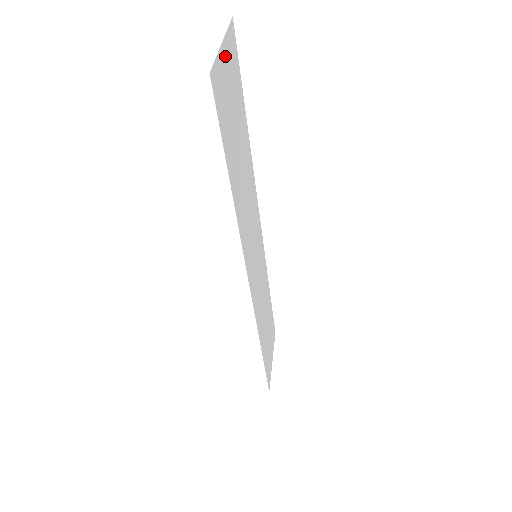
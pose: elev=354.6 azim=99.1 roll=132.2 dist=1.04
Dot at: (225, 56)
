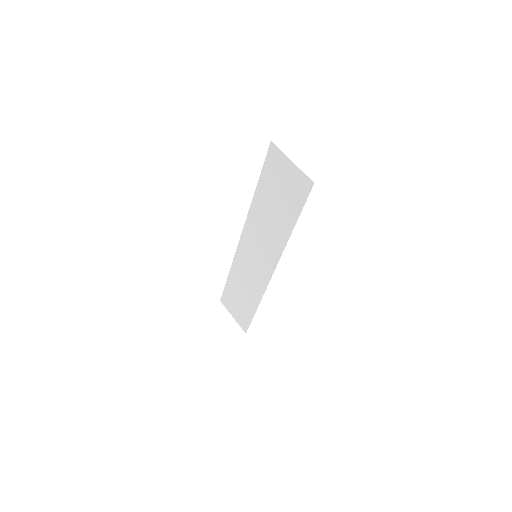
Dot at: (288, 166)
